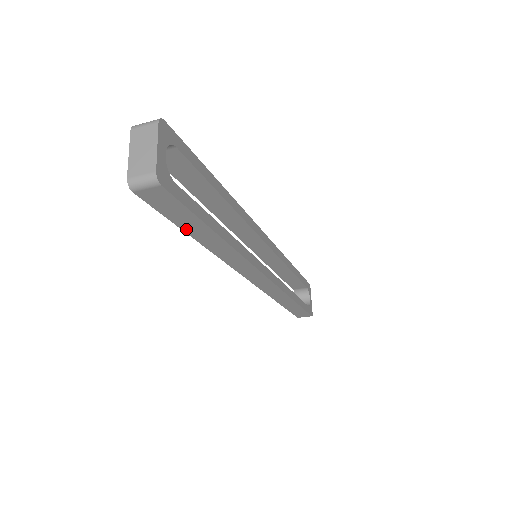
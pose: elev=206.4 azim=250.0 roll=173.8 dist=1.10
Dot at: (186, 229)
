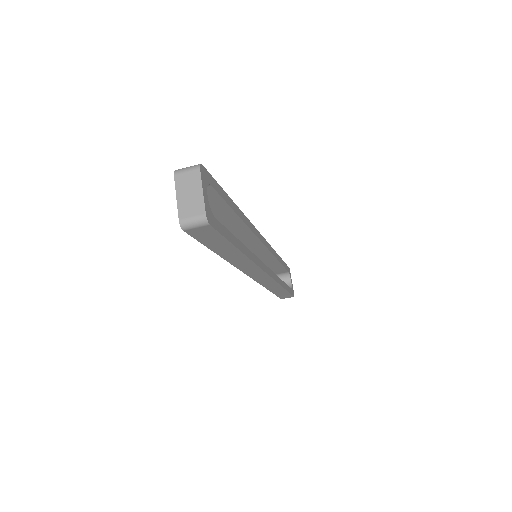
Dot at: (215, 250)
